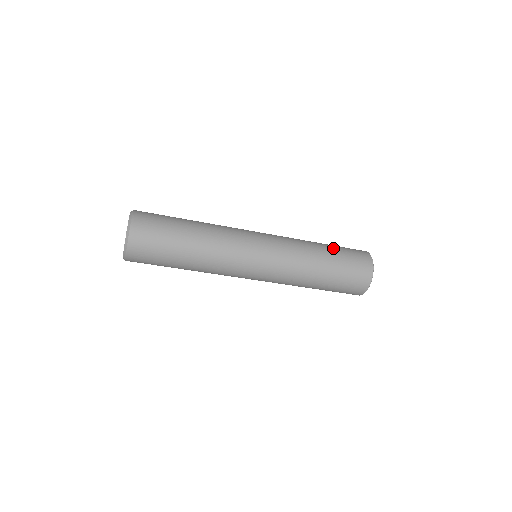
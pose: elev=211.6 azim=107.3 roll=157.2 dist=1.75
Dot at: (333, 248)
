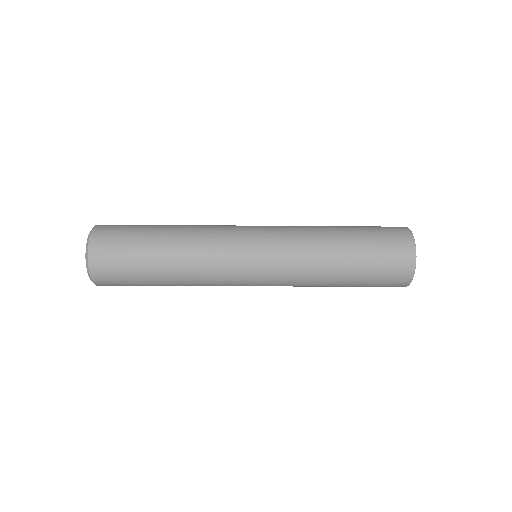
Dot at: occluded
